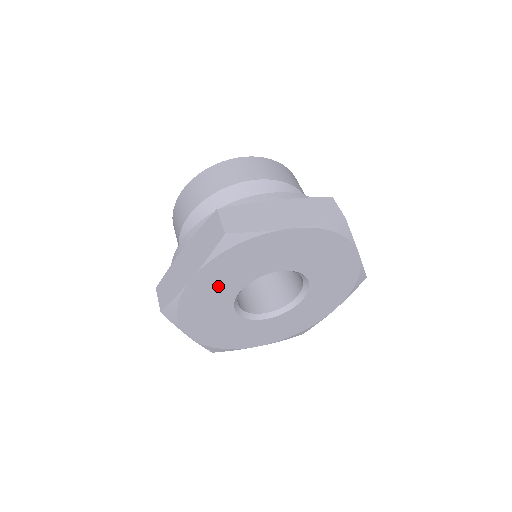
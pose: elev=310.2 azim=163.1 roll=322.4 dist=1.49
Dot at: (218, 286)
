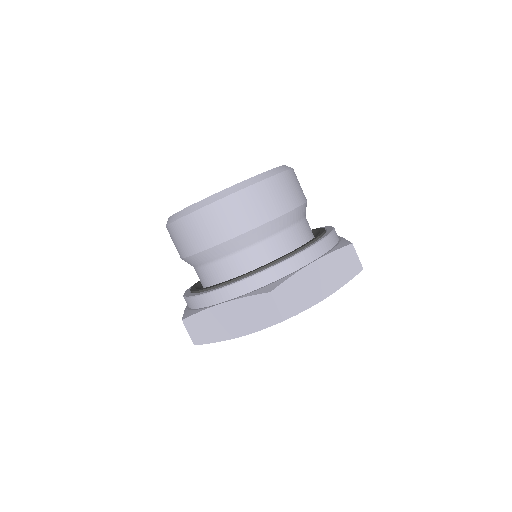
Dot at: occluded
